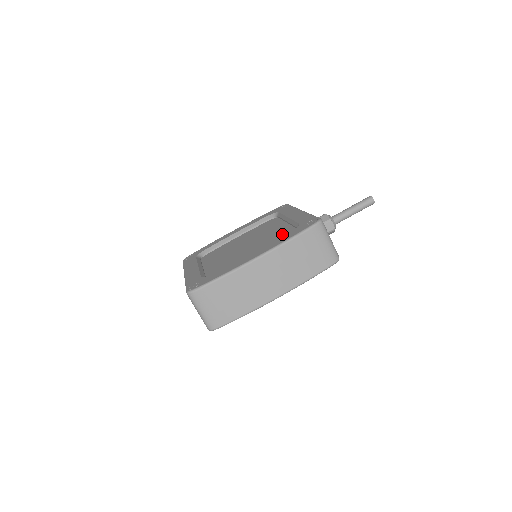
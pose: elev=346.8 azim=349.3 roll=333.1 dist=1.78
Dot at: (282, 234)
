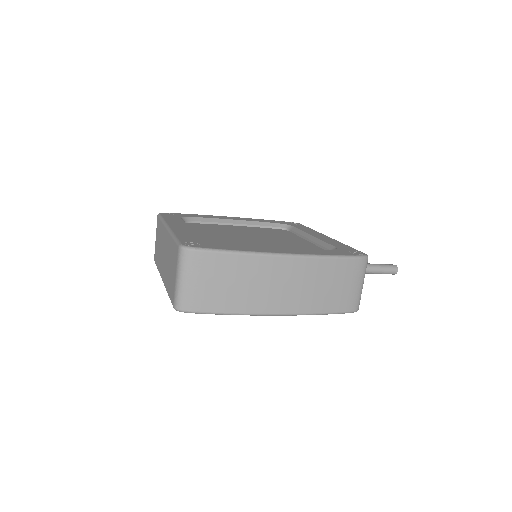
Dot at: (307, 248)
